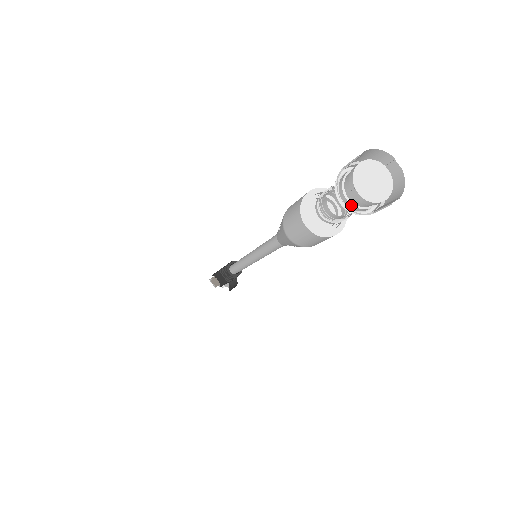
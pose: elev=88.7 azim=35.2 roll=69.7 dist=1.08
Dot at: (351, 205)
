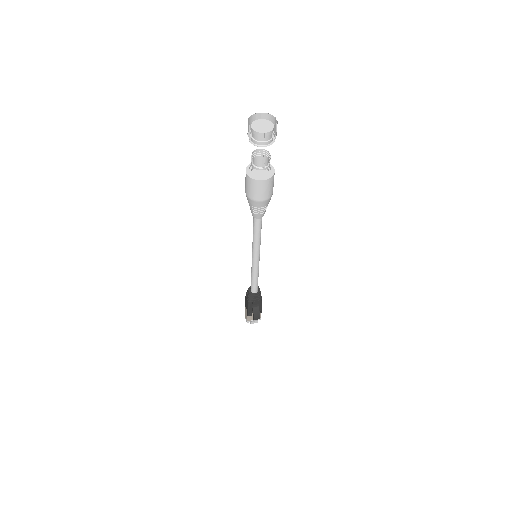
Dot at: (253, 140)
